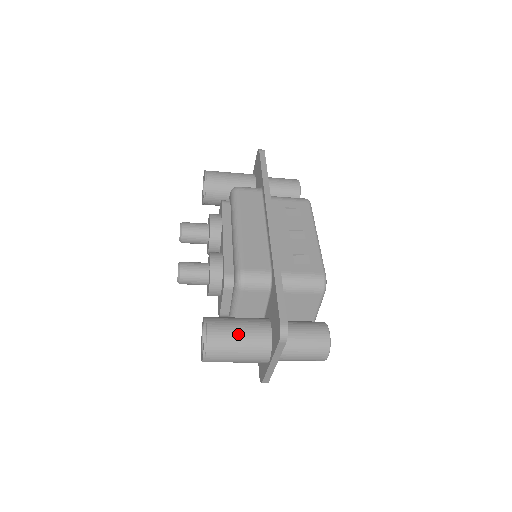
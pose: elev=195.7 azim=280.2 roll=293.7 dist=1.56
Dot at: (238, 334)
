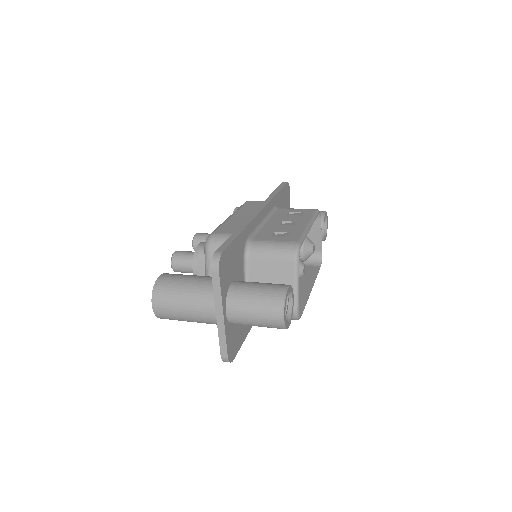
Dot at: (188, 281)
